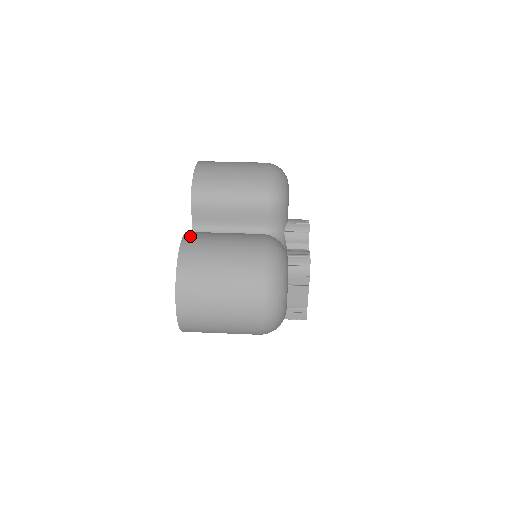
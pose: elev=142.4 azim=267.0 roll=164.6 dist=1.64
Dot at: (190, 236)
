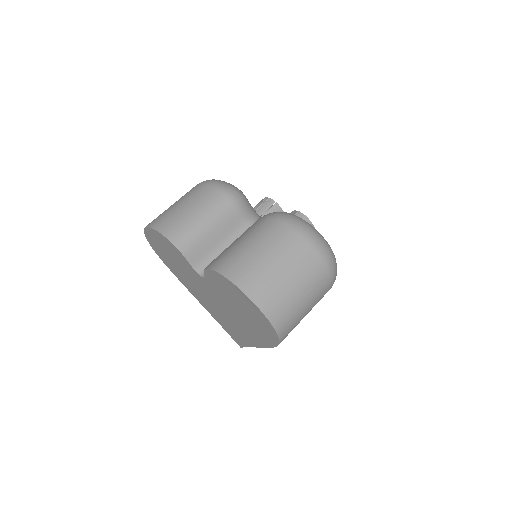
Dot at: (215, 264)
